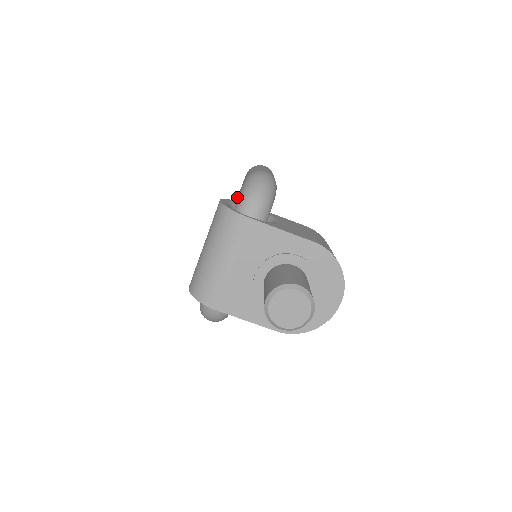
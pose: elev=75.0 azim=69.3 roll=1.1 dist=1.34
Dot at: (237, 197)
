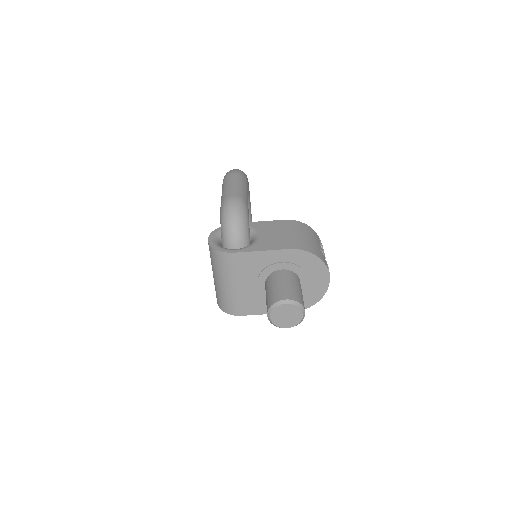
Dot at: occluded
